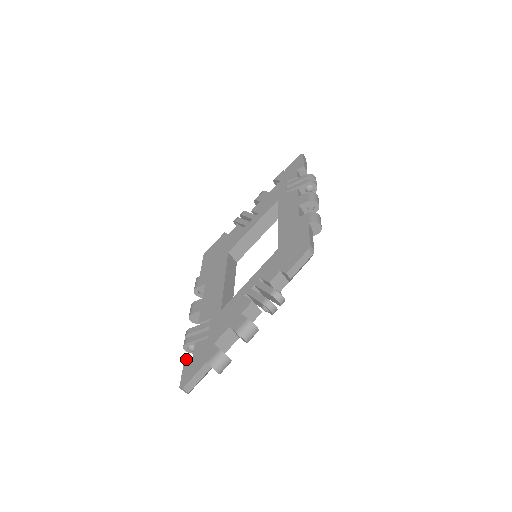
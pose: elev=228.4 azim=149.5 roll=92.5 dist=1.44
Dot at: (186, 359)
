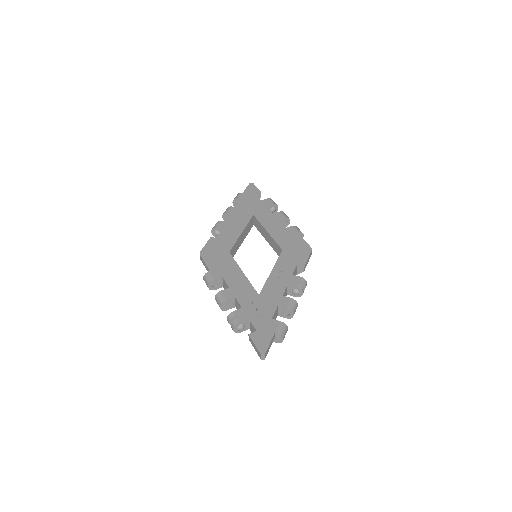
Dot at: (250, 333)
